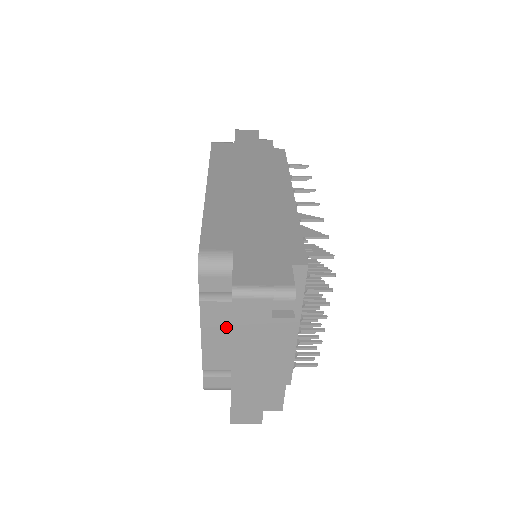
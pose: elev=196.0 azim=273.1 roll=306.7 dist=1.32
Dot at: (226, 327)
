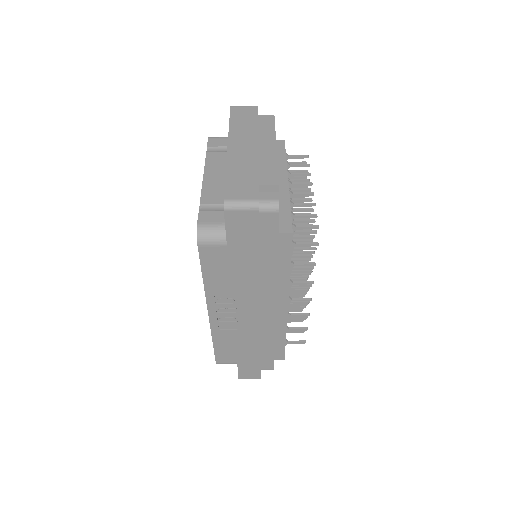
Dot at: (225, 168)
